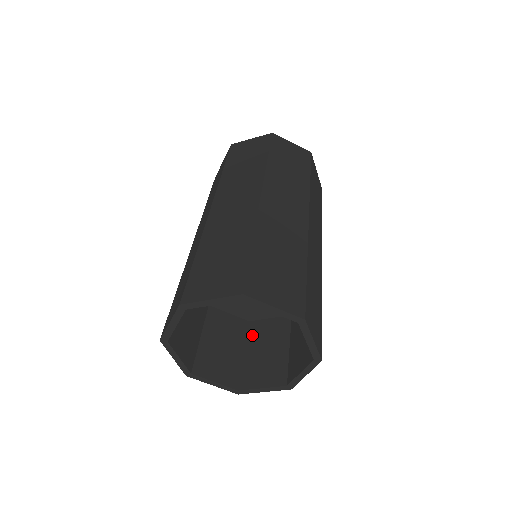
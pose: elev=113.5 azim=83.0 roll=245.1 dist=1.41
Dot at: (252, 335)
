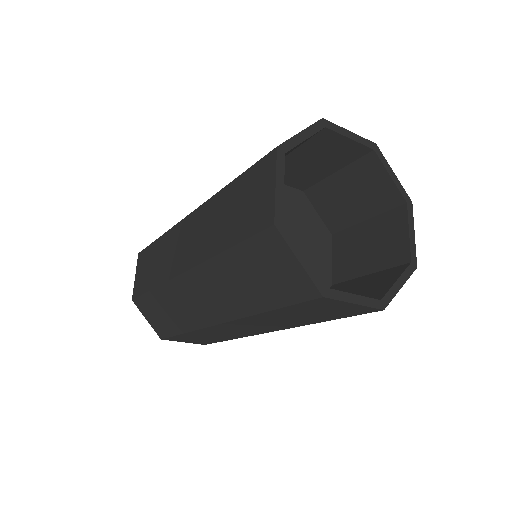
Dot at: occluded
